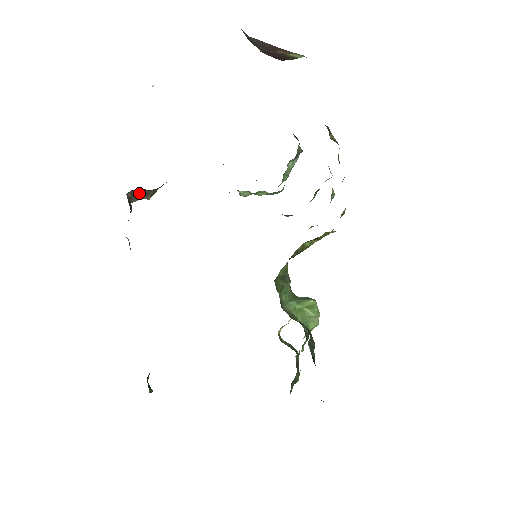
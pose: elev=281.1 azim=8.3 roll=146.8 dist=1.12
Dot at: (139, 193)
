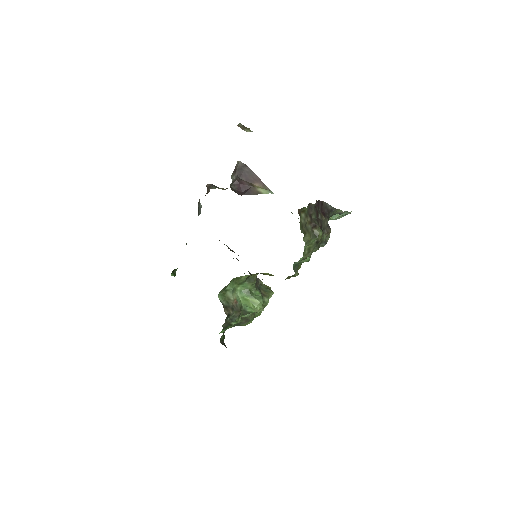
Dot at: (216, 186)
